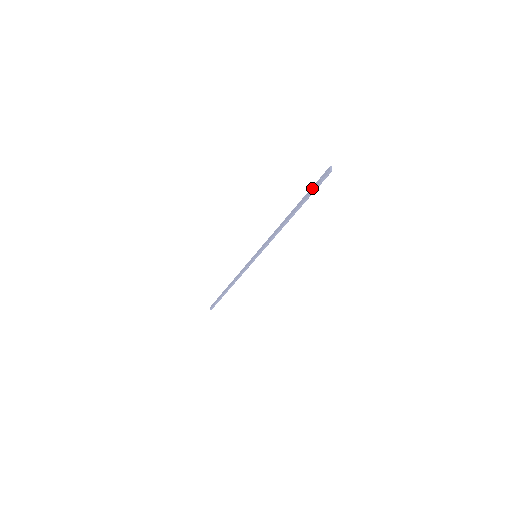
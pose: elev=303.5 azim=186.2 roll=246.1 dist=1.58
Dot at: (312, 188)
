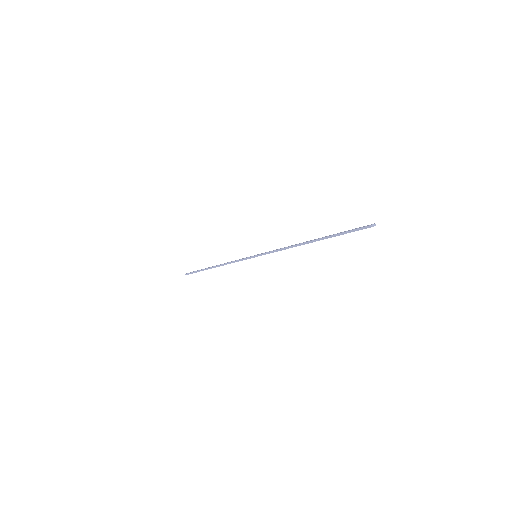
Dot at: (345, 231)
